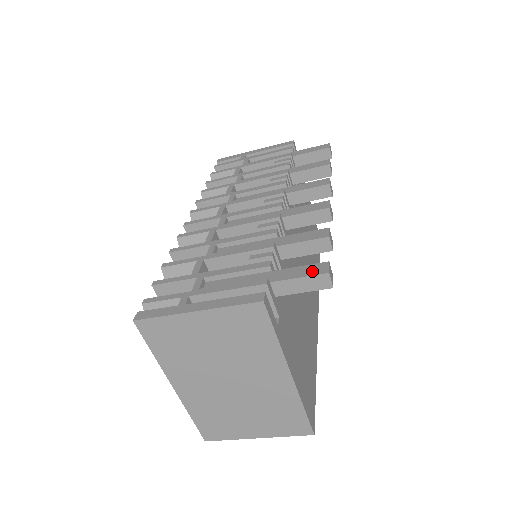
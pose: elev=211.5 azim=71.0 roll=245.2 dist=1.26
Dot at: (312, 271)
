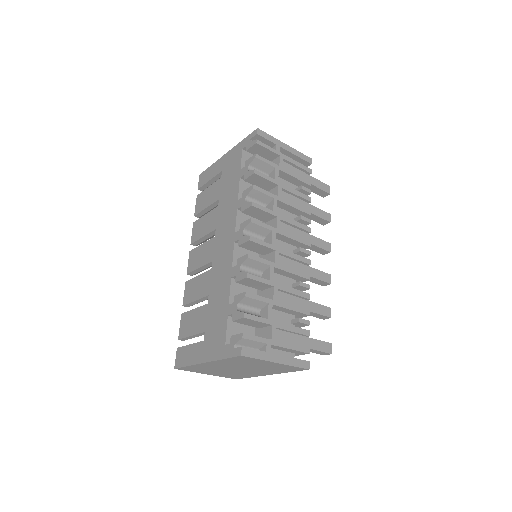
Dot at: (325, 349)
